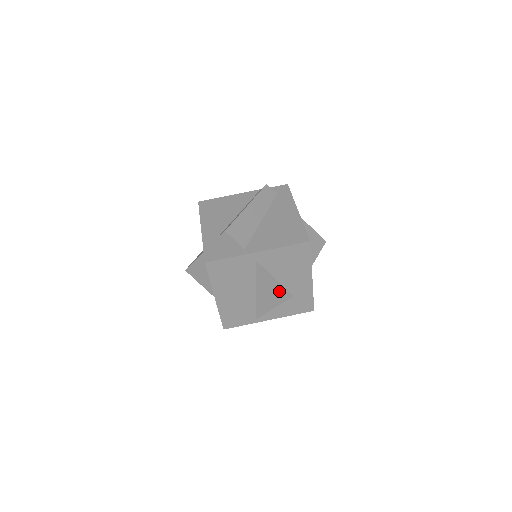
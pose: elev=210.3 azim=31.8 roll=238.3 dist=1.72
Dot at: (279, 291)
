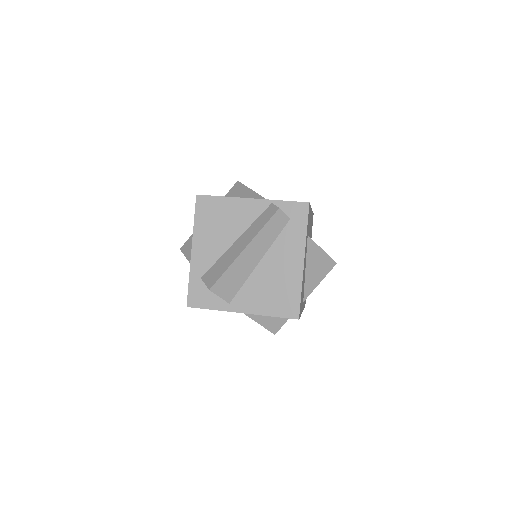
Dot at: occluded
